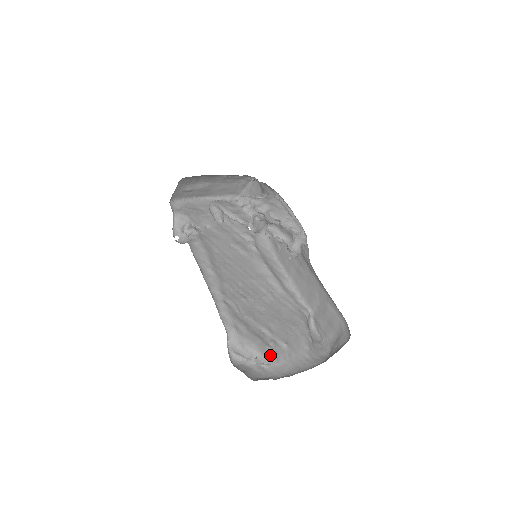
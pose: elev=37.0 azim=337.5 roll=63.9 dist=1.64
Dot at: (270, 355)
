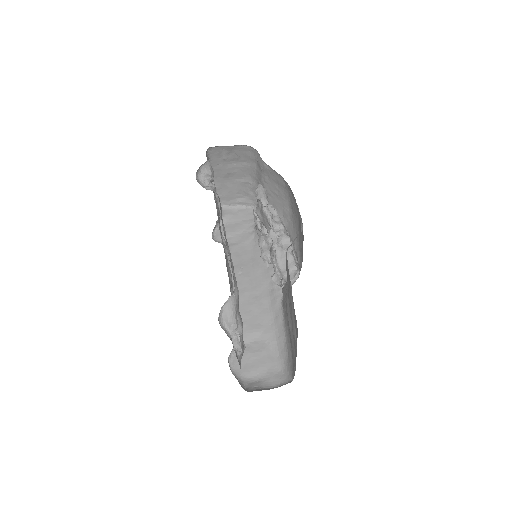
Dot at: occluded
